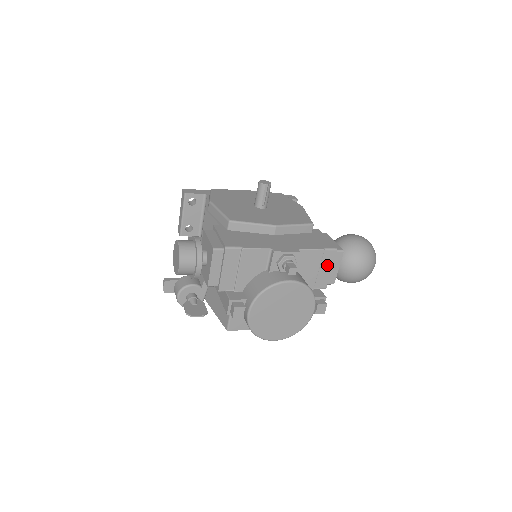
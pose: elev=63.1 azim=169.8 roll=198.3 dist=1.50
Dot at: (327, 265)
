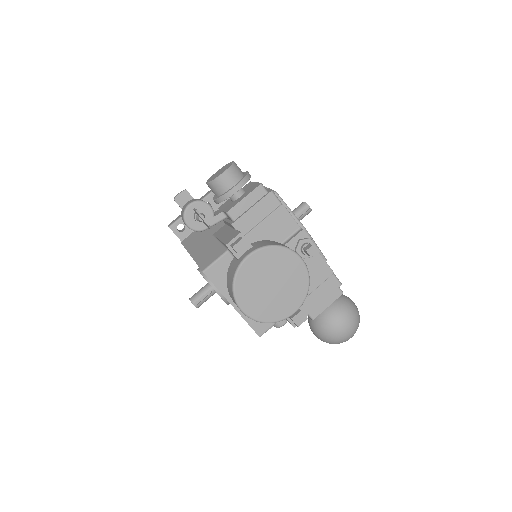
Dot at: (324, 291)
